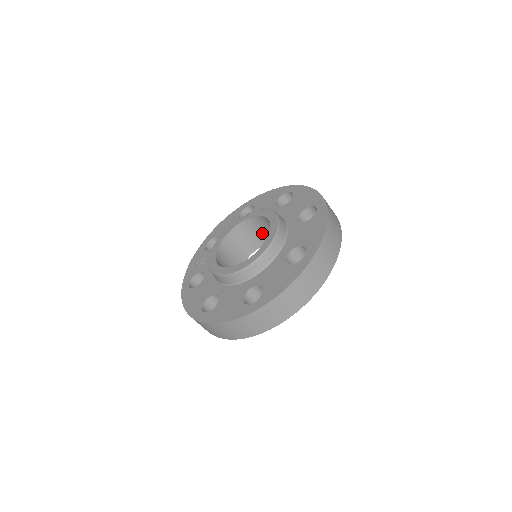
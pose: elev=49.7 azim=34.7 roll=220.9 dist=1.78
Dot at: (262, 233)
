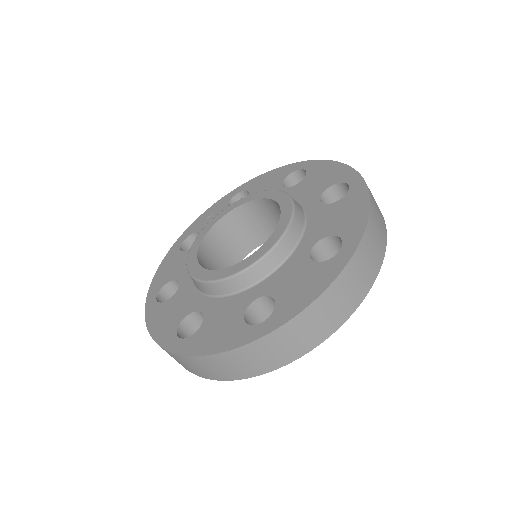
Dot at: occluded
